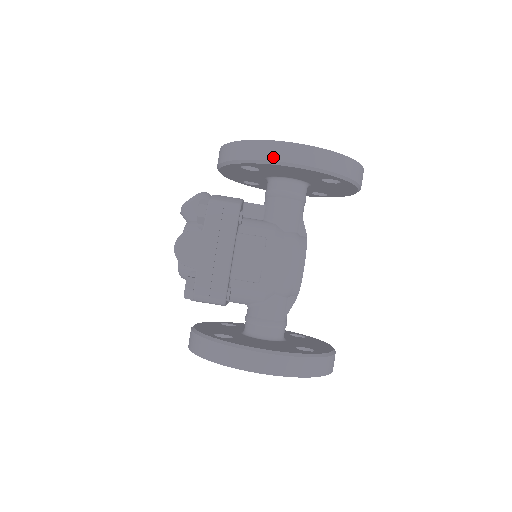
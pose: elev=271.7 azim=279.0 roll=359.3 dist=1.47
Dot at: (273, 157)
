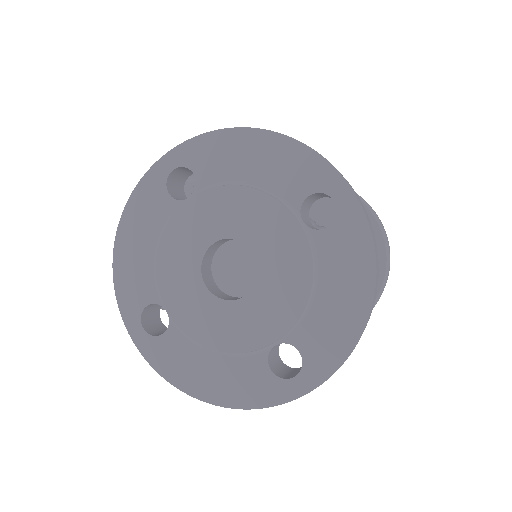
Dot at: occluded
